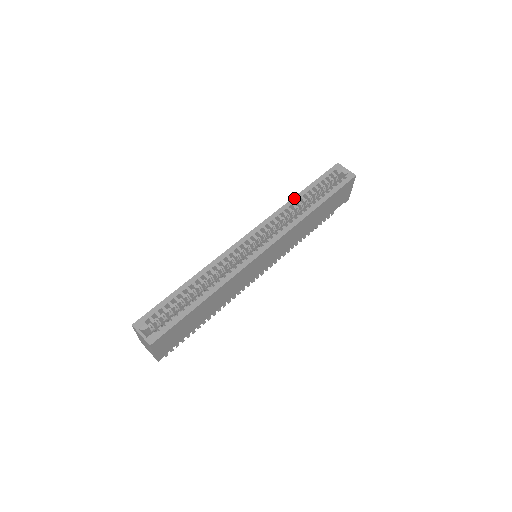
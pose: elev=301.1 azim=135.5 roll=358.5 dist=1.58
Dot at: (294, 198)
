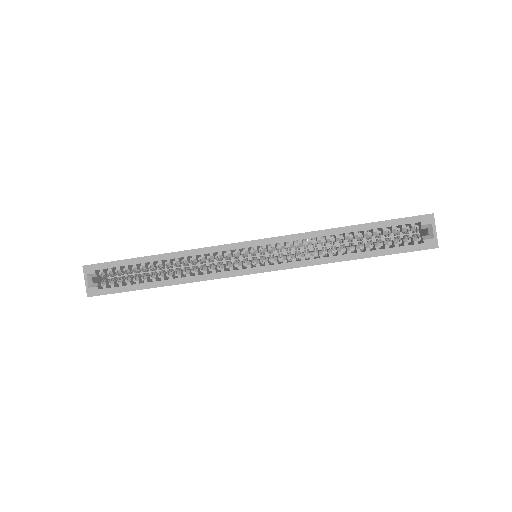
Dot at: (336, 229)
